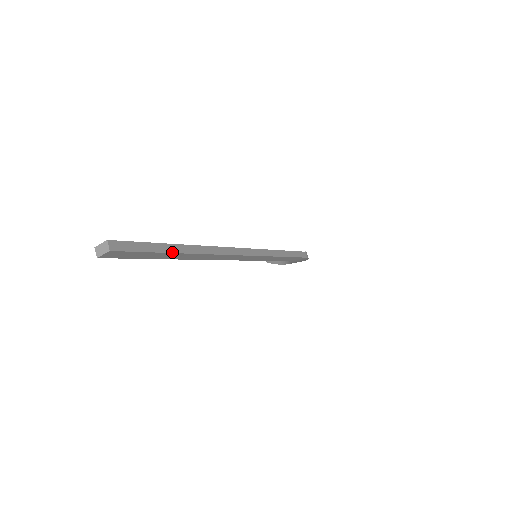
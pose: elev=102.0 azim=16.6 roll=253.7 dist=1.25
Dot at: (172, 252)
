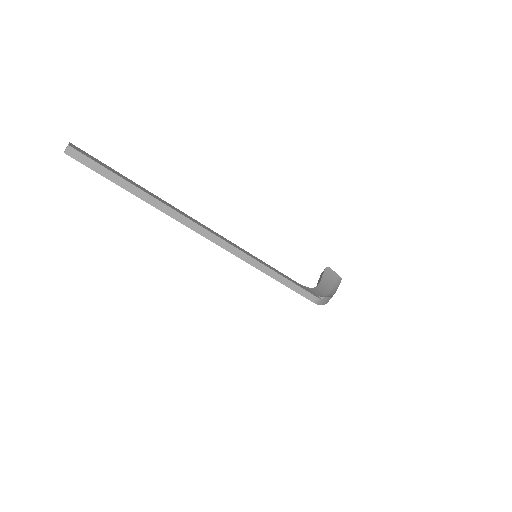
Dot at: (128, 190)
